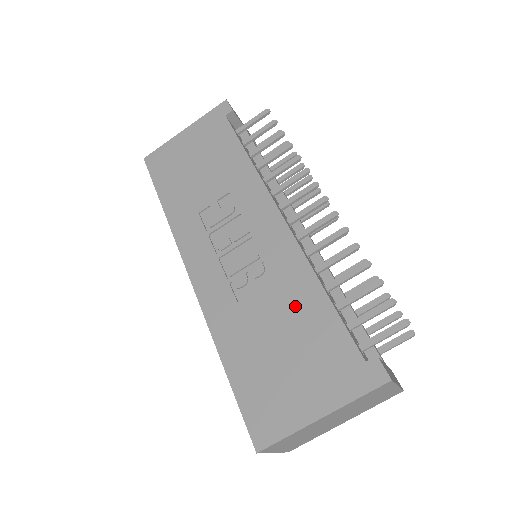
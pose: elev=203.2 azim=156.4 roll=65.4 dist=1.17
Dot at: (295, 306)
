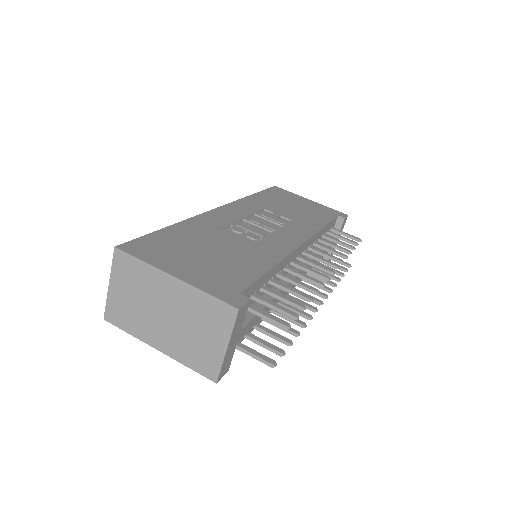
Dot at: (246, 255)
